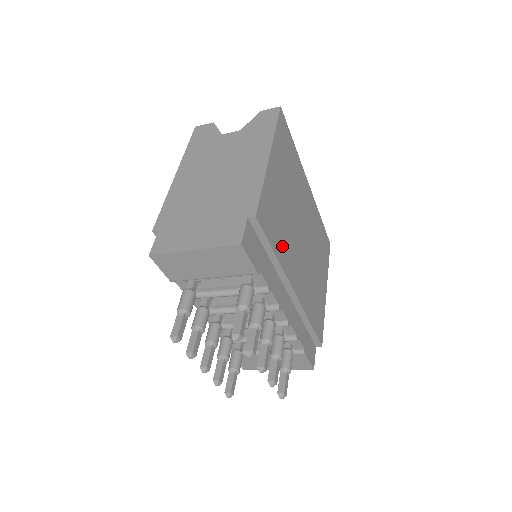
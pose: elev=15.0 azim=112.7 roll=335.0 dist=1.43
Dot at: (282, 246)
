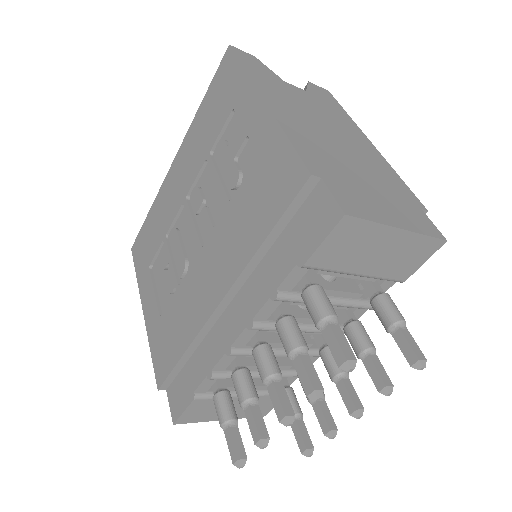
Dot at: occluded
